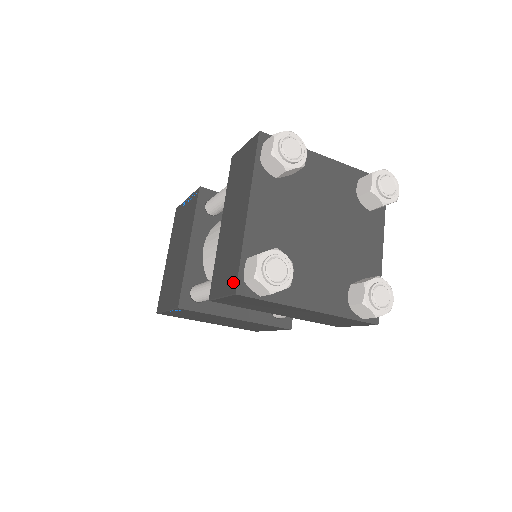
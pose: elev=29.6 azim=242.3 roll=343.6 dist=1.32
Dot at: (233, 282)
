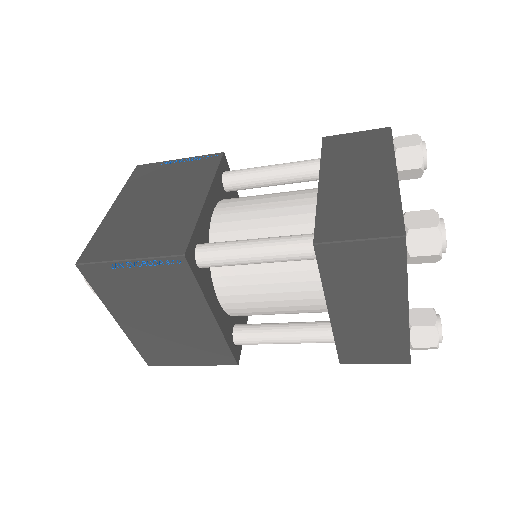
Dot at: (393, 226)
